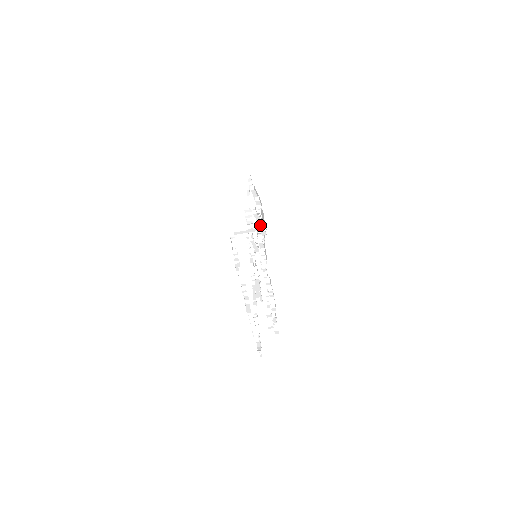
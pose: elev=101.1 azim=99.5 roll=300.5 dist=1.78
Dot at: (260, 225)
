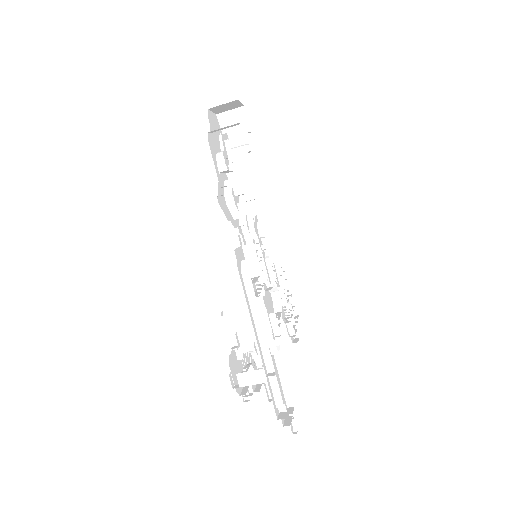
Dot at: (275, 352)
